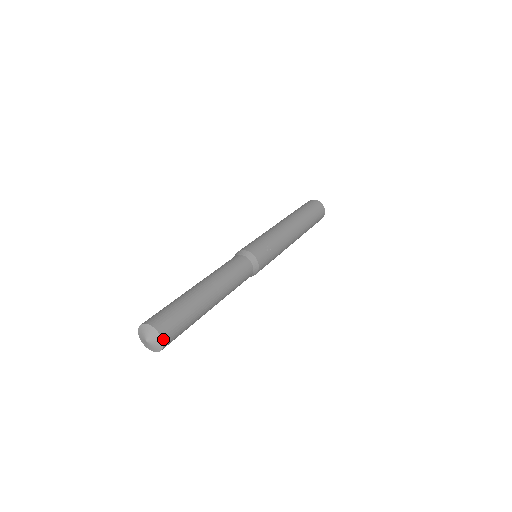
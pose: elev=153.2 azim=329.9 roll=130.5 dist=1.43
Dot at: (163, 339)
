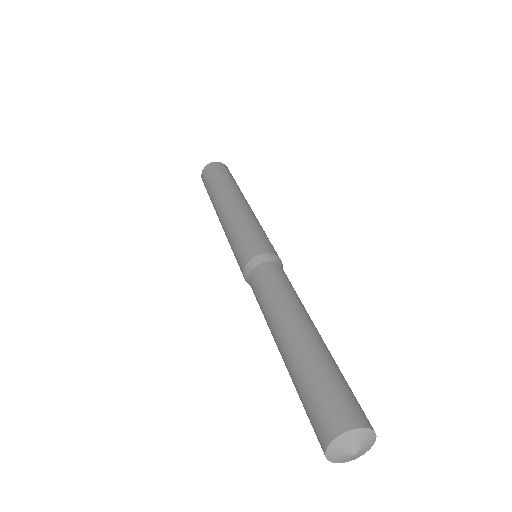
Dot at: (374, 438)
